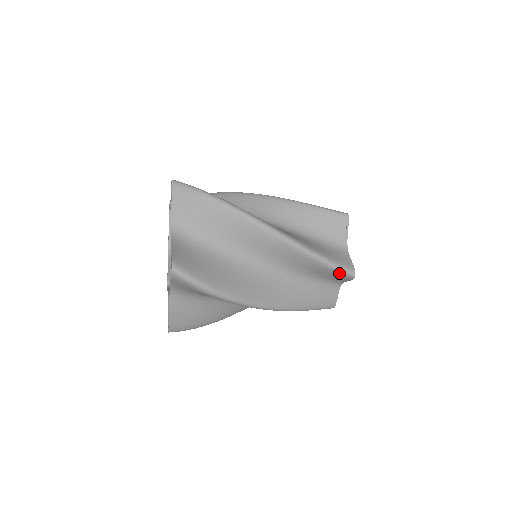
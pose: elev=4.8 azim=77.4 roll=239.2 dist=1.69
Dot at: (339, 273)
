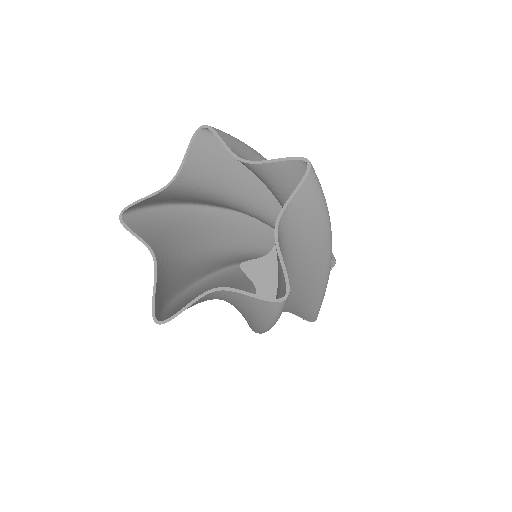
Dot at: occluded
